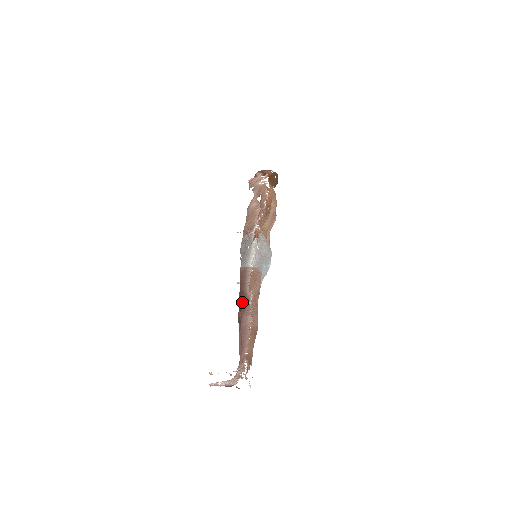
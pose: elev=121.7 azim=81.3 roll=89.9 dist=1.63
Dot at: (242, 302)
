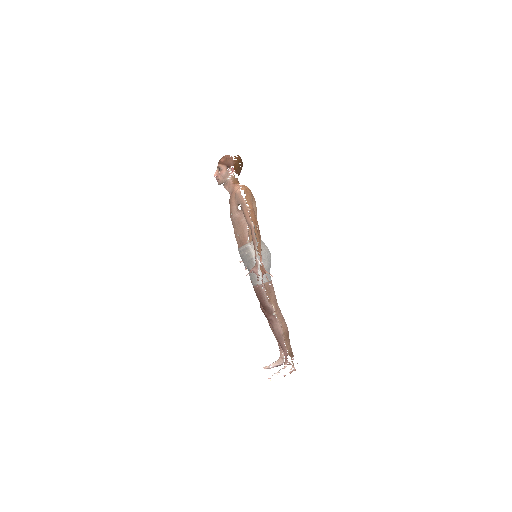
Dot at: (267, 314)
